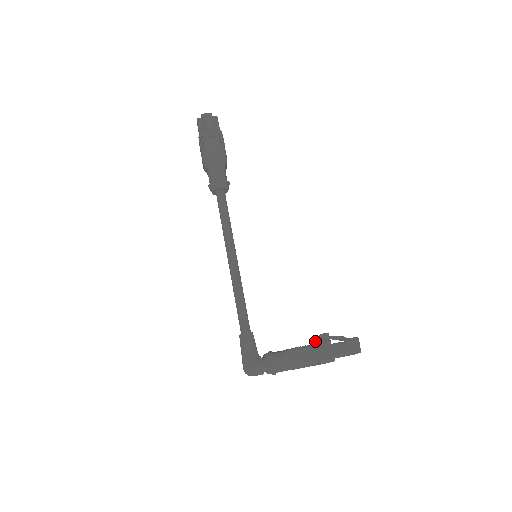
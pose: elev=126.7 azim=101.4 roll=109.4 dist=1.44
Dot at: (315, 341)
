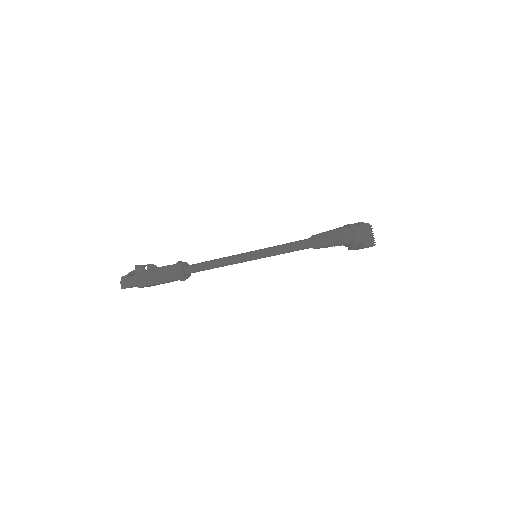
Dot at: occluded
